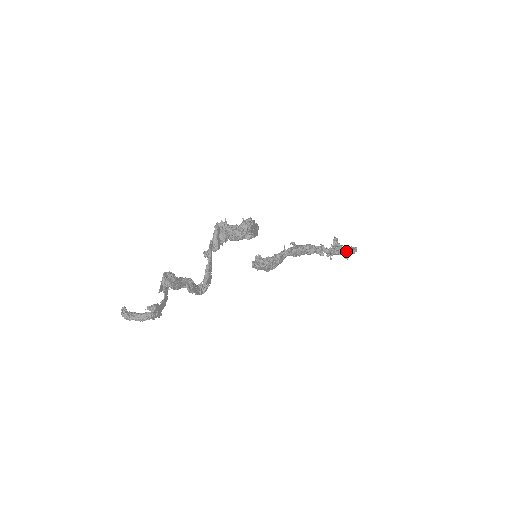
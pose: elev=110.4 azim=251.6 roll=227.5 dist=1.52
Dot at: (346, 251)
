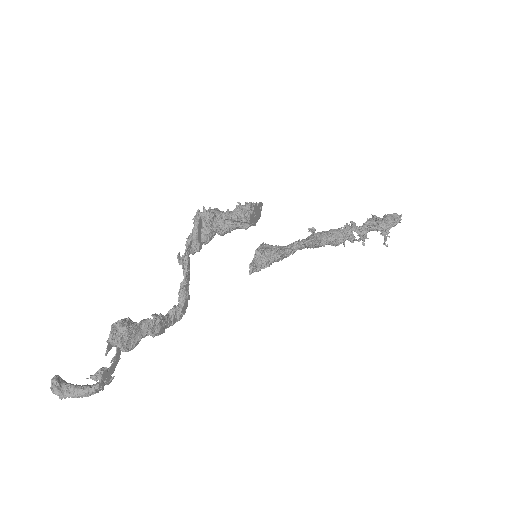
Dot at: (386, 226)
